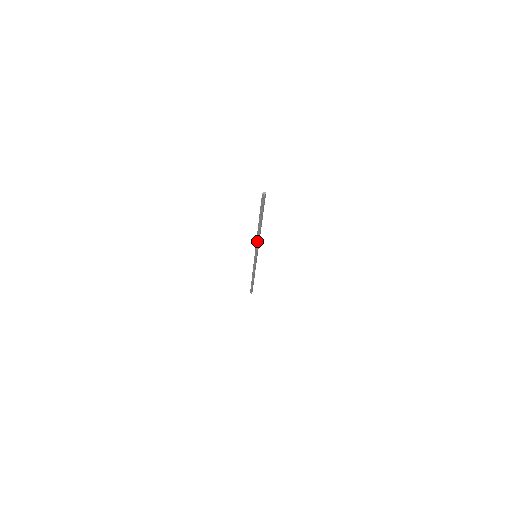
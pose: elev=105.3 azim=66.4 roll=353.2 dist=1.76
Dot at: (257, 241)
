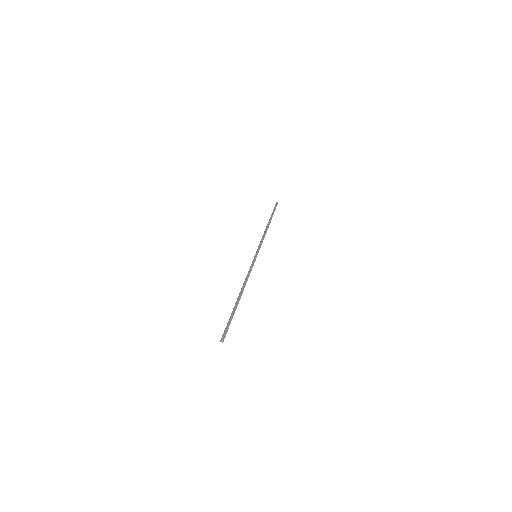
Dot at: (246, 278)
